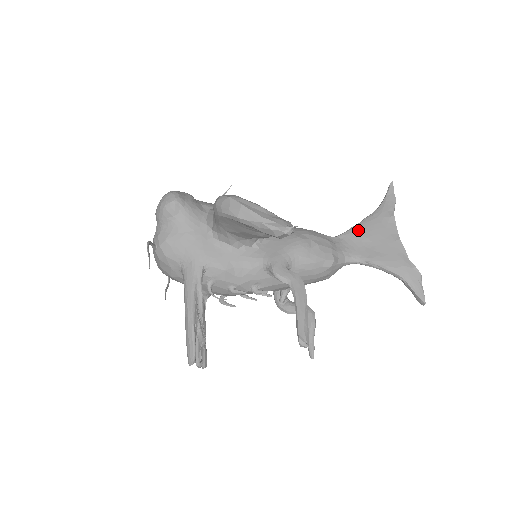
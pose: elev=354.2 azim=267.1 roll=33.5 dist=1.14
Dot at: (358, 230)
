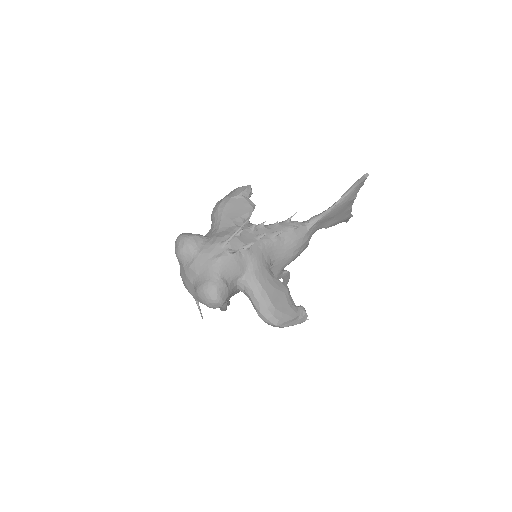
Dot at: (328, 216)
